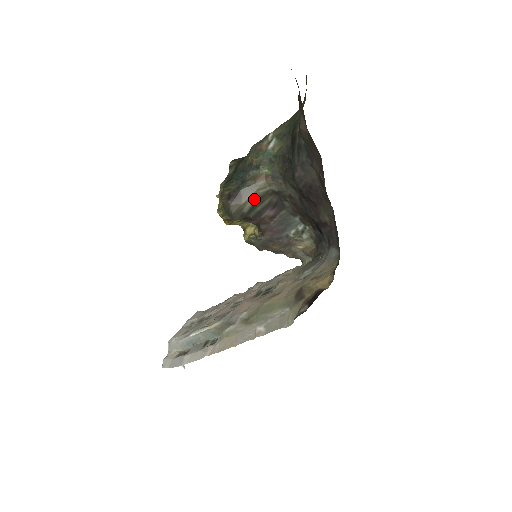
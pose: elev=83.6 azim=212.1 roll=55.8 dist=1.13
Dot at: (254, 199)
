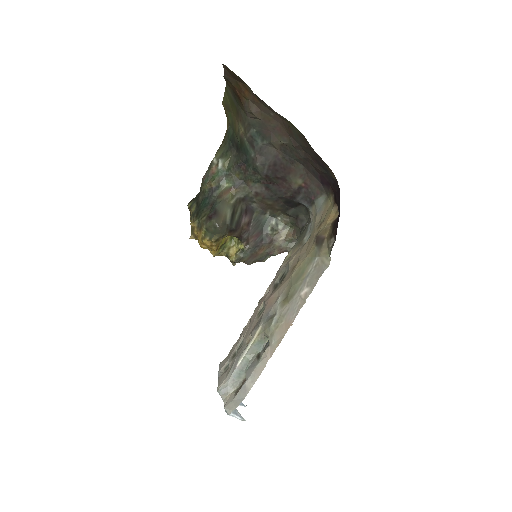
Dot at: (230, 210)
